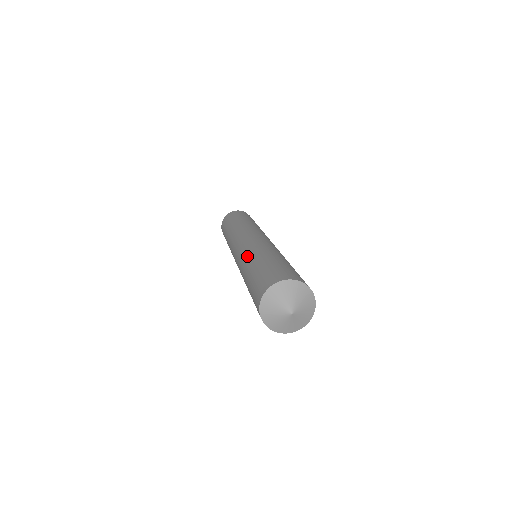
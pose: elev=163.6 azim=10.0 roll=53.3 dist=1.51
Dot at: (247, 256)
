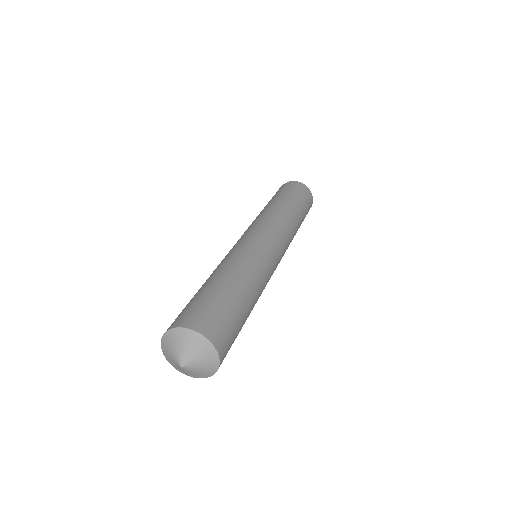
Dot at: (232, 260)
